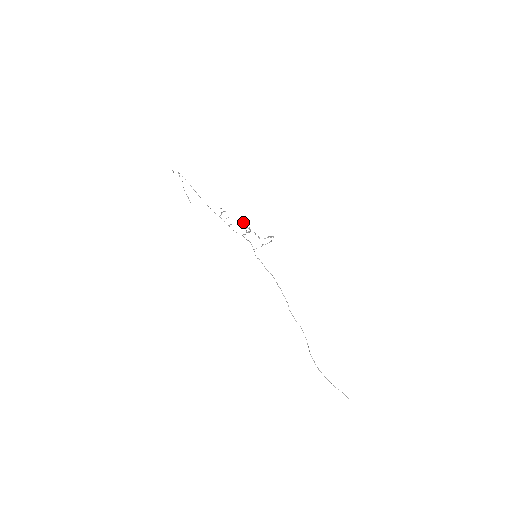
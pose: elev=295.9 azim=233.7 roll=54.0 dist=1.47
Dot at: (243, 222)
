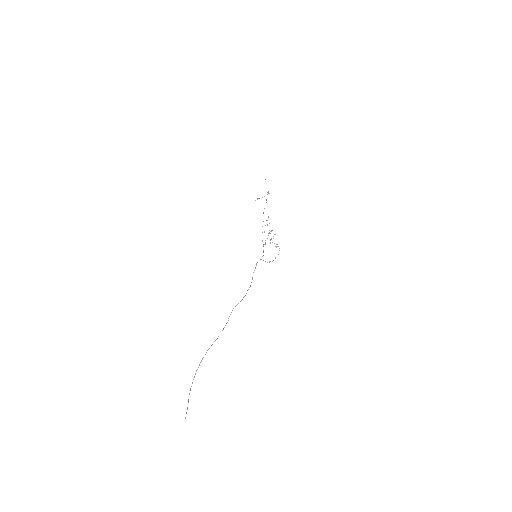
Dot at: (272, 230)
